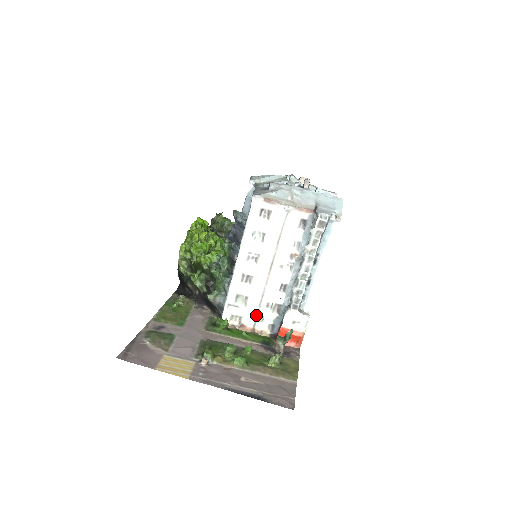
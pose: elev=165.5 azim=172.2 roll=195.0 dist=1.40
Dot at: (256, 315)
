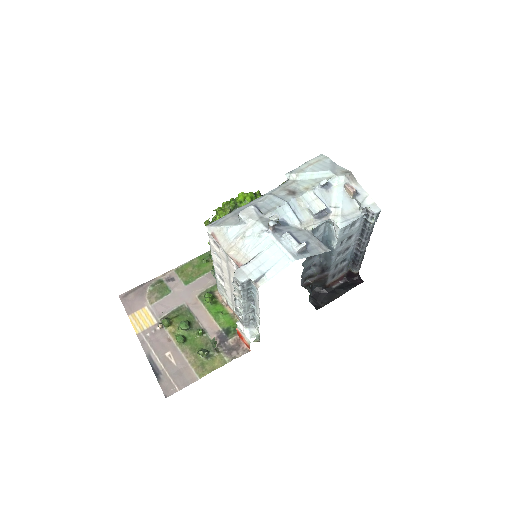
Dot at: (233, 306)
